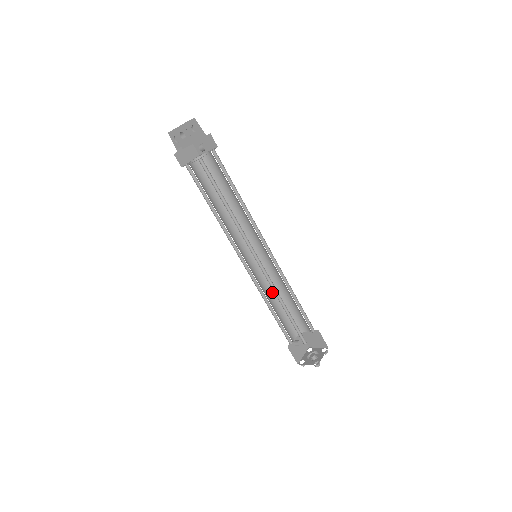
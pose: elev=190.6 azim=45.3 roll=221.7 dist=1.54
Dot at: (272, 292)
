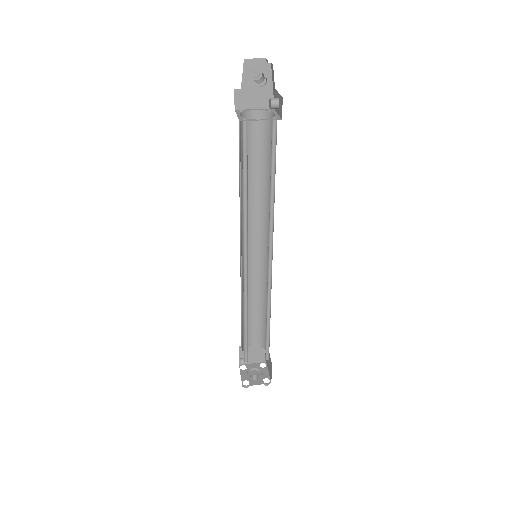
Dot at: (242, 301)
